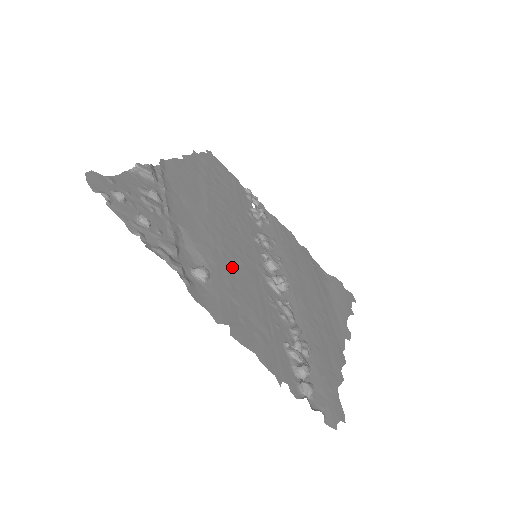
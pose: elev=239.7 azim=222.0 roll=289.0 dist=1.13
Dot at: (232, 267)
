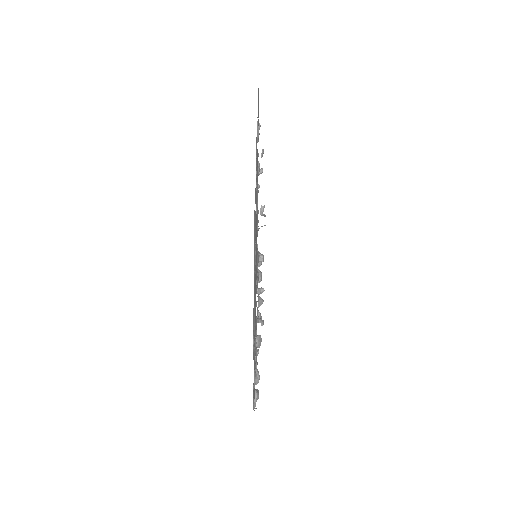
Dot at: occluded
